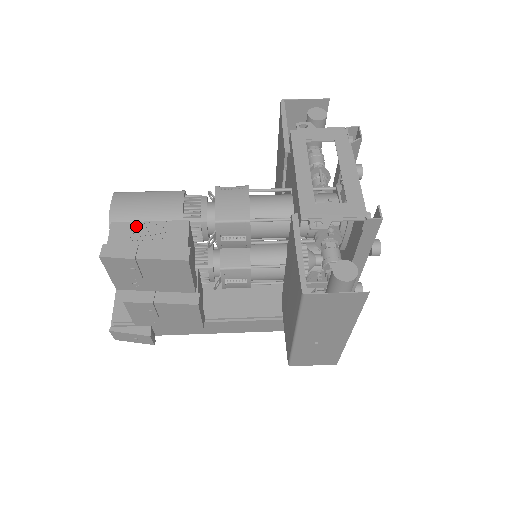
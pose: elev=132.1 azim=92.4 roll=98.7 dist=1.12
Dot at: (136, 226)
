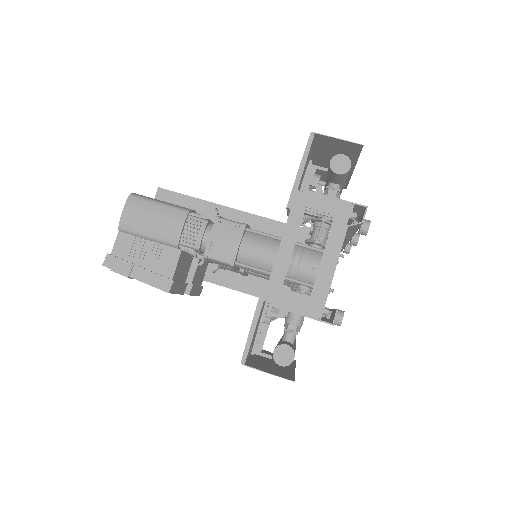
Dot at: (137, 242)
